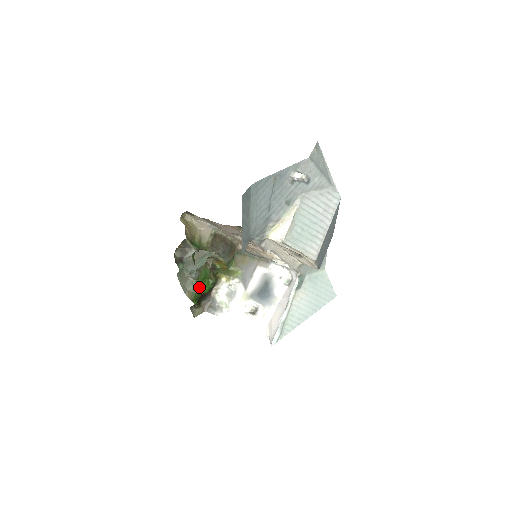
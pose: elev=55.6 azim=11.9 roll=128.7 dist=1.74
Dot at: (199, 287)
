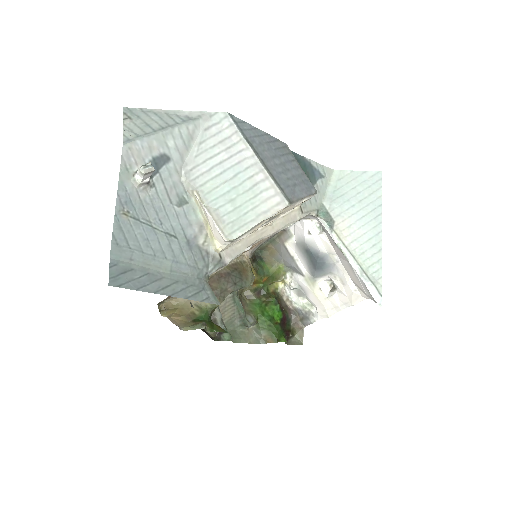
Dot at: (268, 323)
